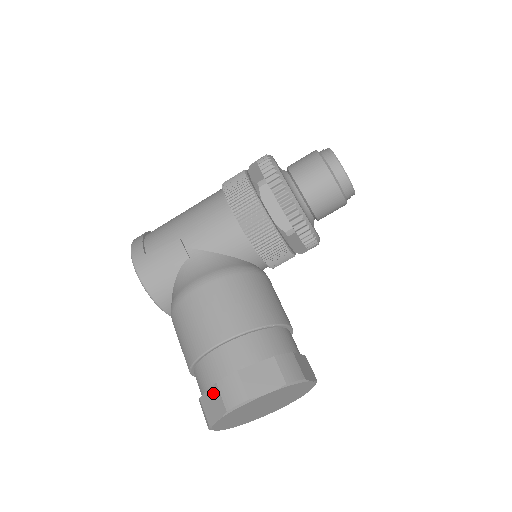
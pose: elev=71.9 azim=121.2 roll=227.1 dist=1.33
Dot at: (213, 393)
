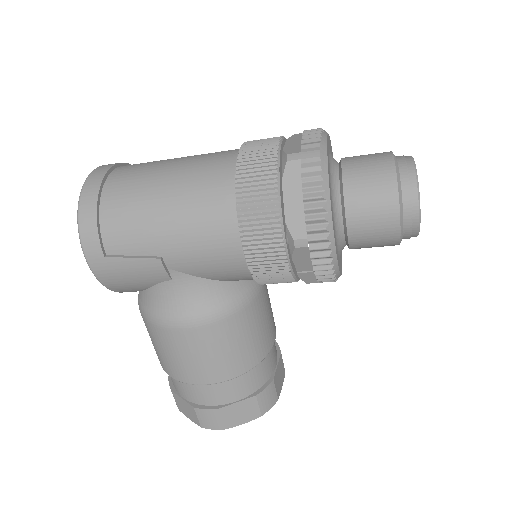
Dot at: (188, 407)
